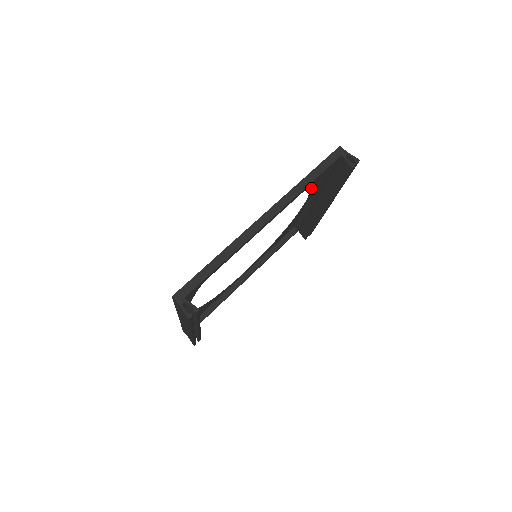
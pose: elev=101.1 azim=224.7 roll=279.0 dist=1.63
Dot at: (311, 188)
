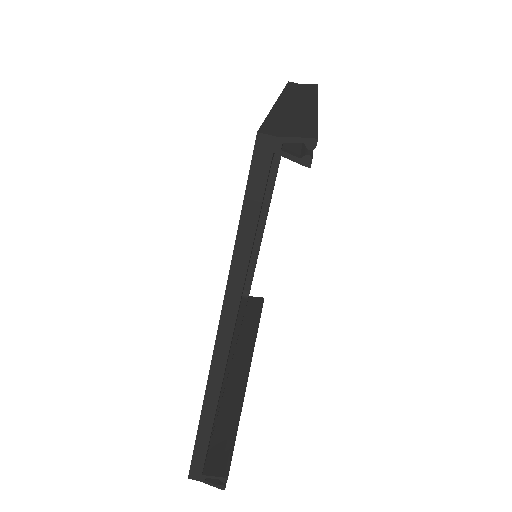
Dot at: occluded
